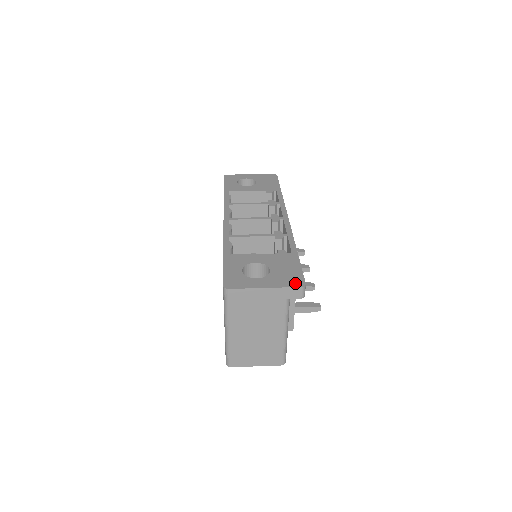
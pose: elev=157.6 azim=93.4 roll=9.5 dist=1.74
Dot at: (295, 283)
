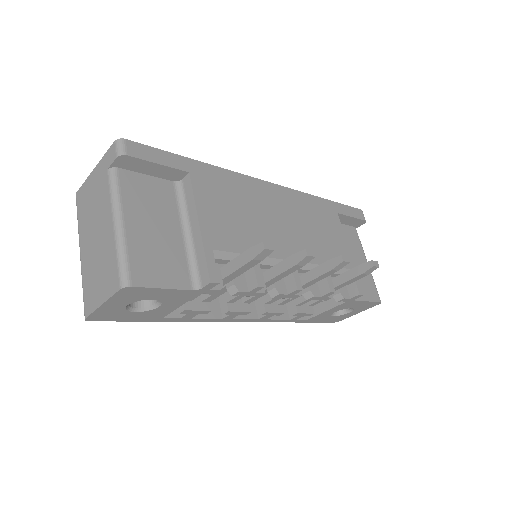
Dot at: occluded
